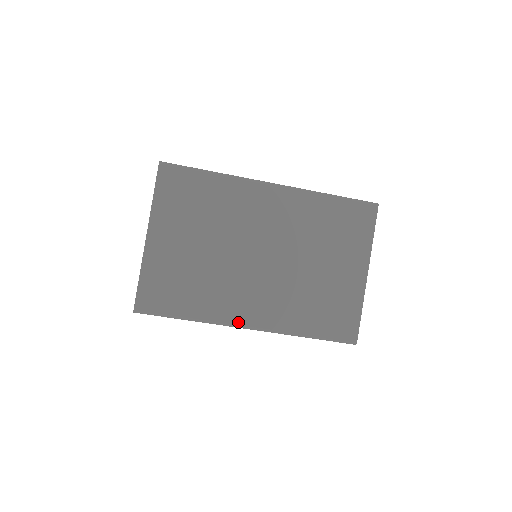
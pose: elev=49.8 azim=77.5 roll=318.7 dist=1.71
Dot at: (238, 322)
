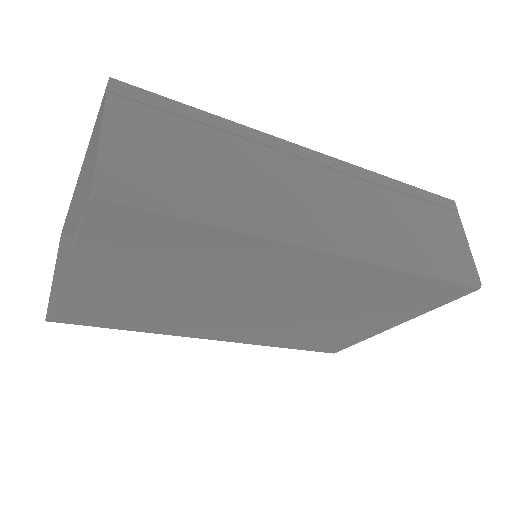
Dot at: (199, 337)
